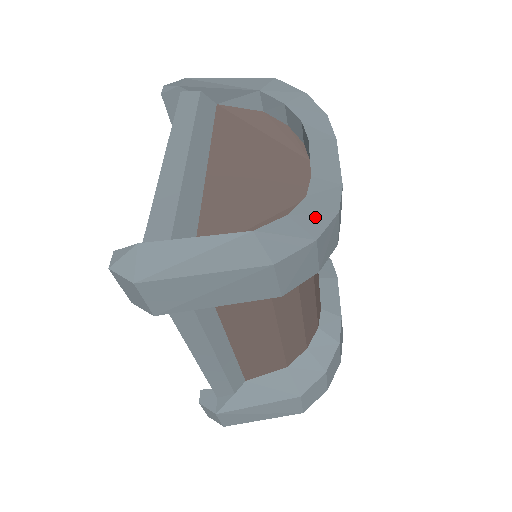
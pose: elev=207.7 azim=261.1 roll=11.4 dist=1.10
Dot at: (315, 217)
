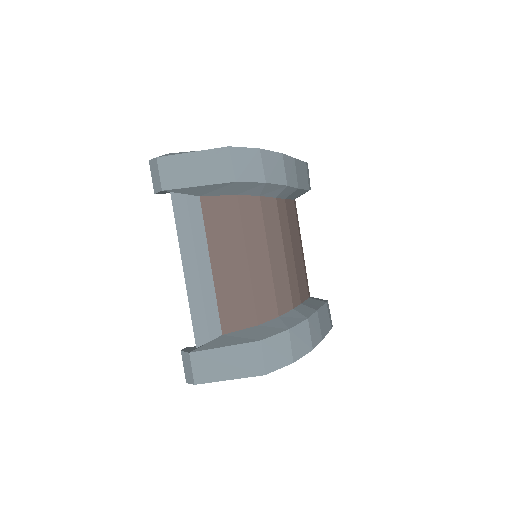
Dot at: occluded
